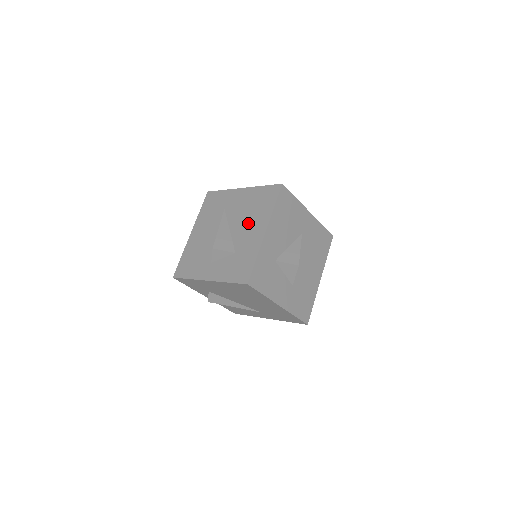
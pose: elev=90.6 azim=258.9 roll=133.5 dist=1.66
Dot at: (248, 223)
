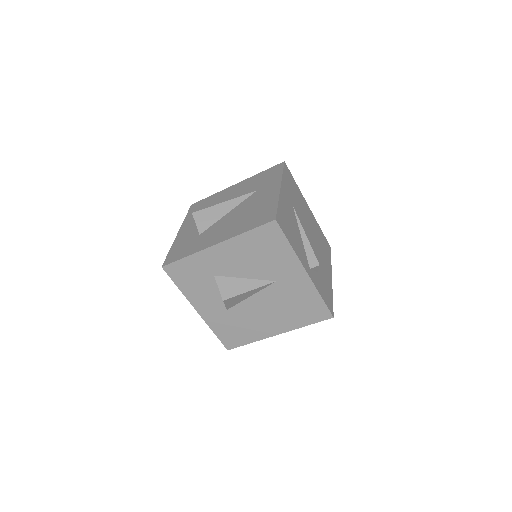
Dot at: (231, 222)
